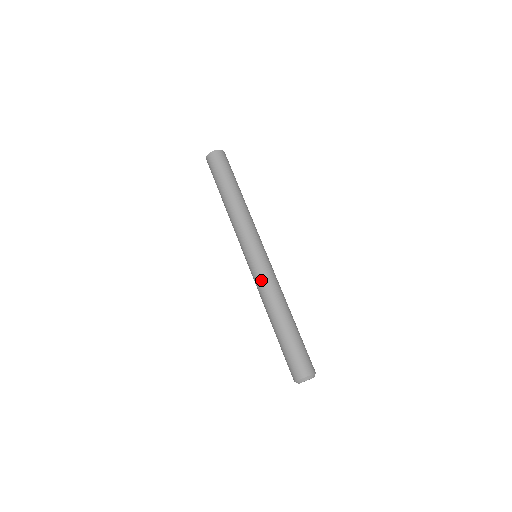
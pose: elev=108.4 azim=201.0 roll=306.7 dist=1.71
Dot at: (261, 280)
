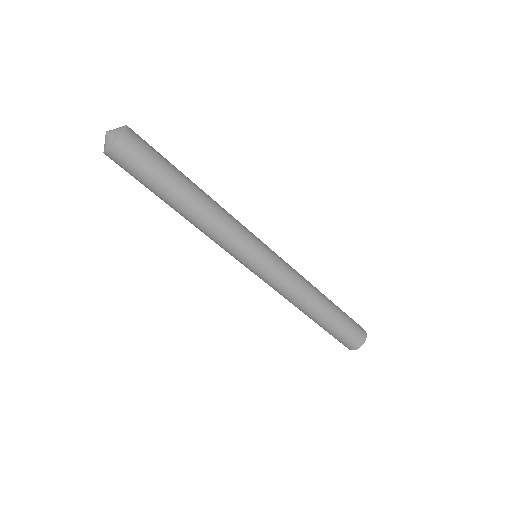
Dot at: (274, 289)
